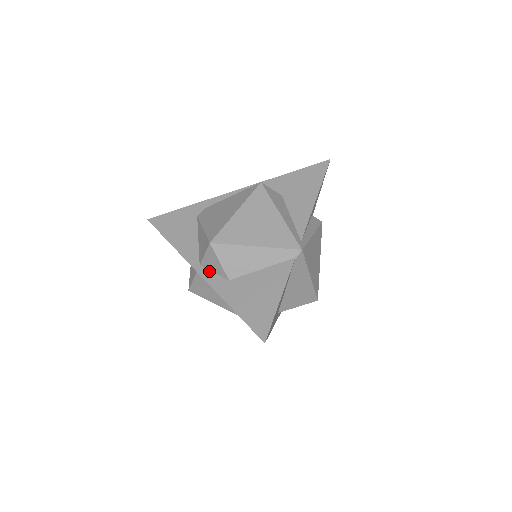
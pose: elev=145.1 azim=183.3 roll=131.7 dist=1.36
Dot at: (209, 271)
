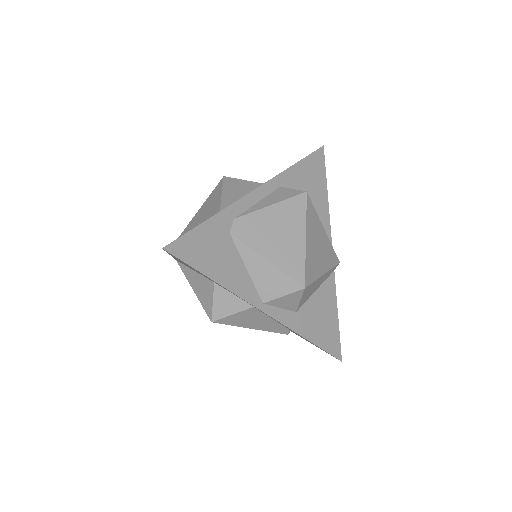
Dot at: (275, 308)
